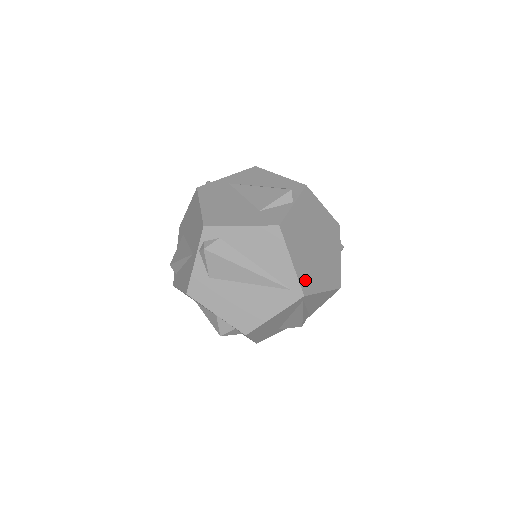
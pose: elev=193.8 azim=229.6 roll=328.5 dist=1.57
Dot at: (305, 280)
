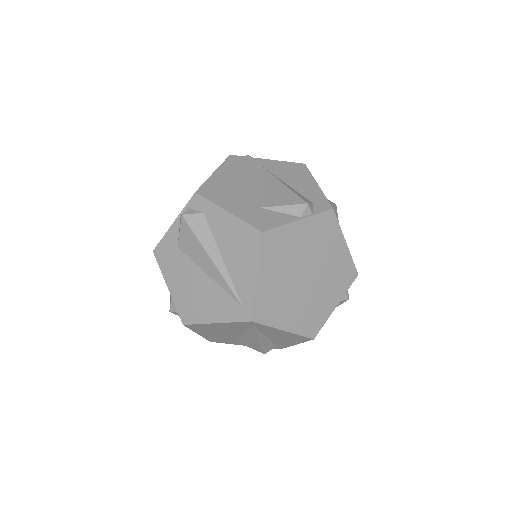
Dot at: (264, 306)
